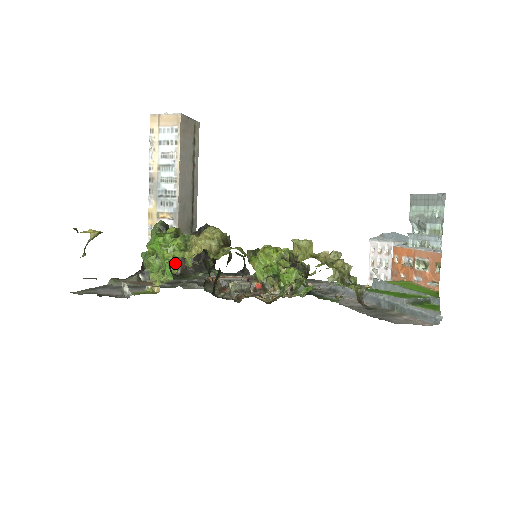
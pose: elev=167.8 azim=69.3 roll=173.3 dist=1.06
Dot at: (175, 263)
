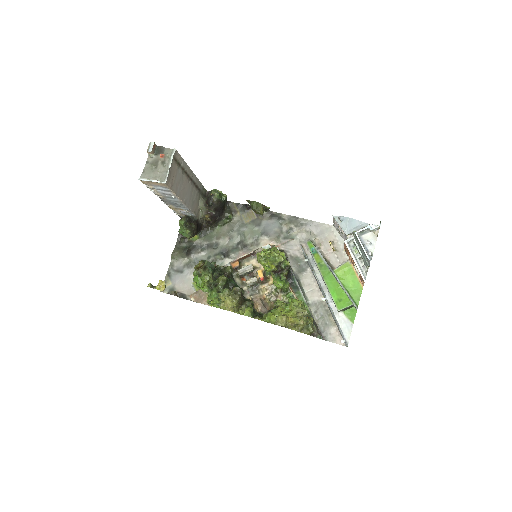
Dot at: (201, 223)
